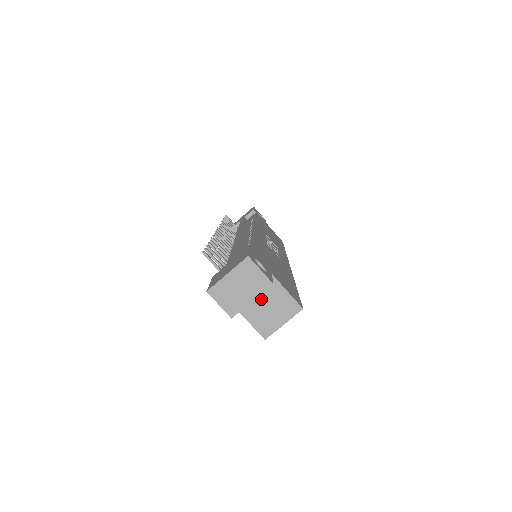
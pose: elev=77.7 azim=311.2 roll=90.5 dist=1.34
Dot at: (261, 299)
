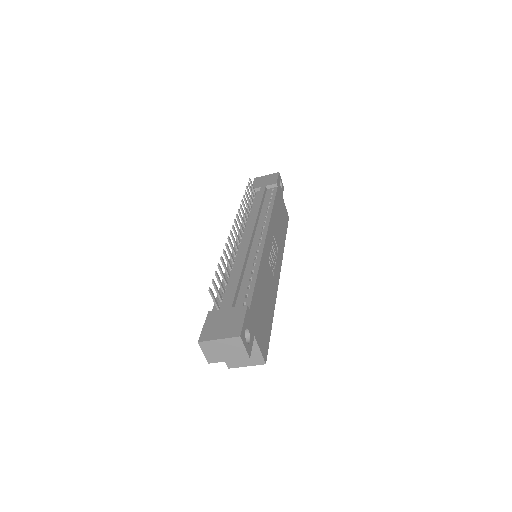
Dot at: occluded
